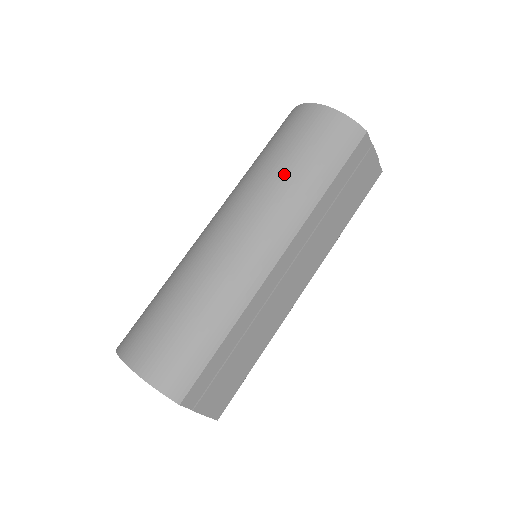
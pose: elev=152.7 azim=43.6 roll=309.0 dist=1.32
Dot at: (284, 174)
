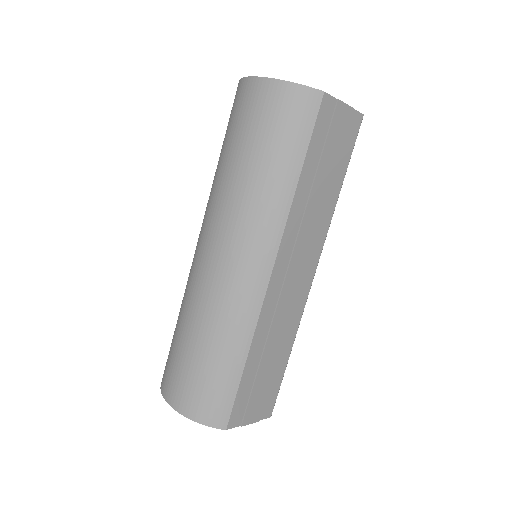
Dot at: (247, 180)
